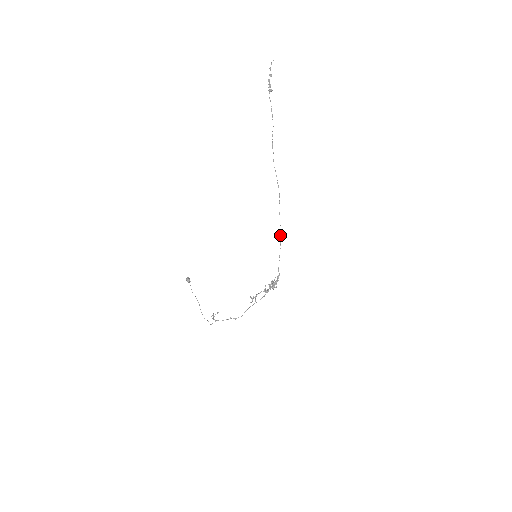
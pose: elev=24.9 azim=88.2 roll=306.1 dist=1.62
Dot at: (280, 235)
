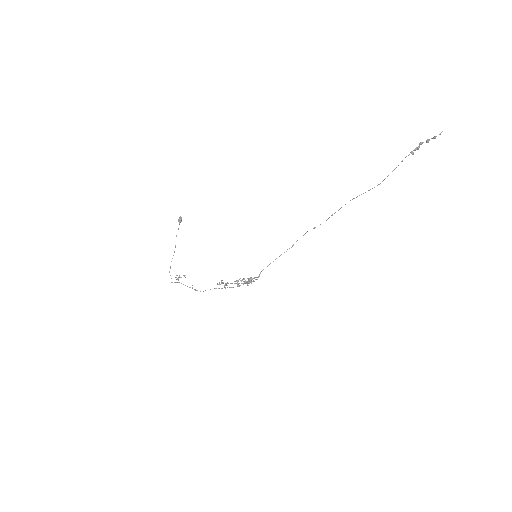
Dot at: (289, 248)
